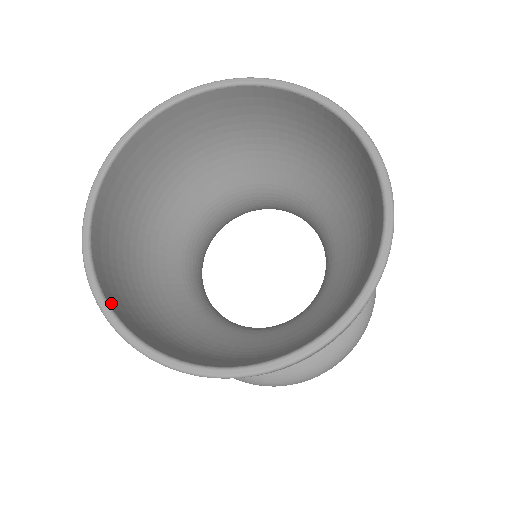
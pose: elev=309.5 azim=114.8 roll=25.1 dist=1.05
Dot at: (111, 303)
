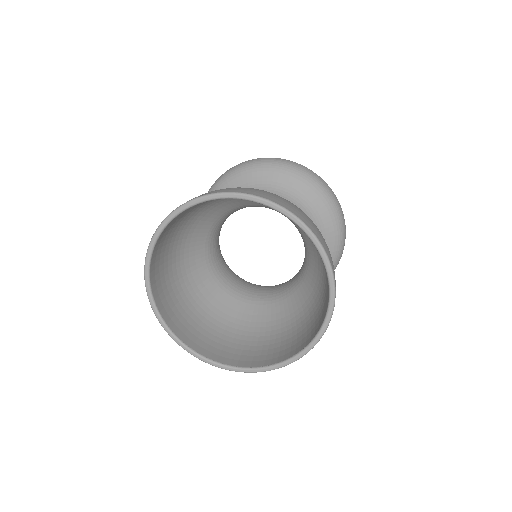
Dot at: (188, 343)
